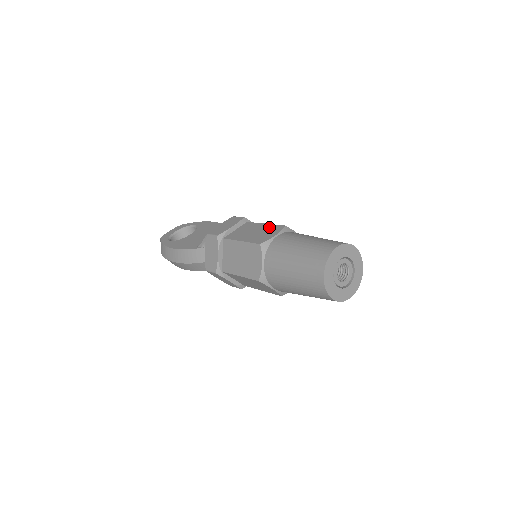
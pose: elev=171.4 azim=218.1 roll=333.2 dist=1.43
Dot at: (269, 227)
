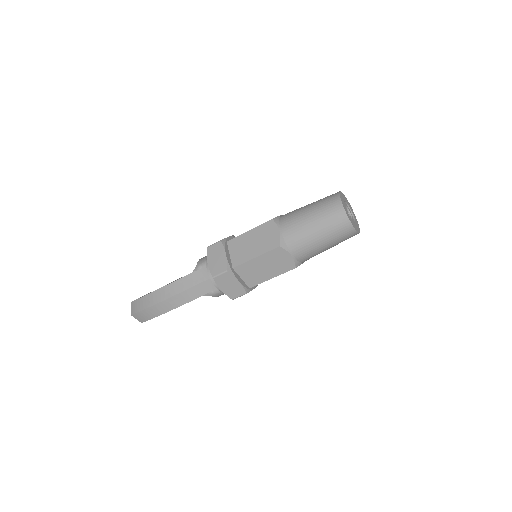
Dot at: occluded
